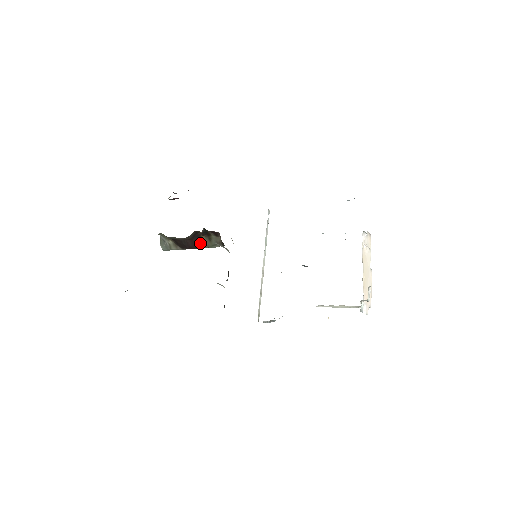
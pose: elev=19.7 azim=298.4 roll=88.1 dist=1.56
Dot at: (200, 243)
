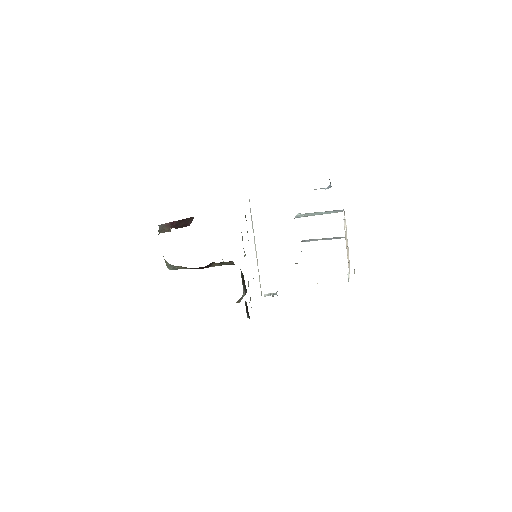
Dot at: (211, 265)
